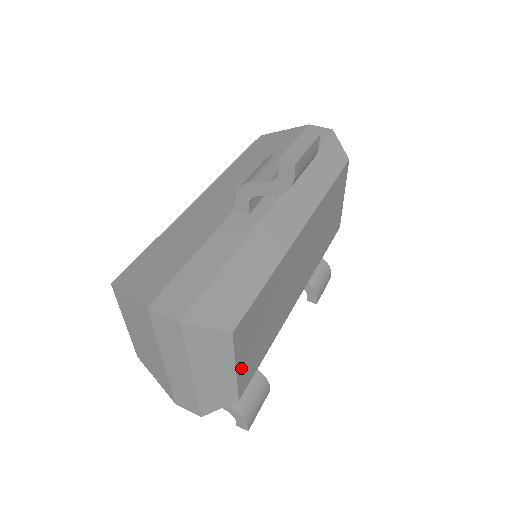
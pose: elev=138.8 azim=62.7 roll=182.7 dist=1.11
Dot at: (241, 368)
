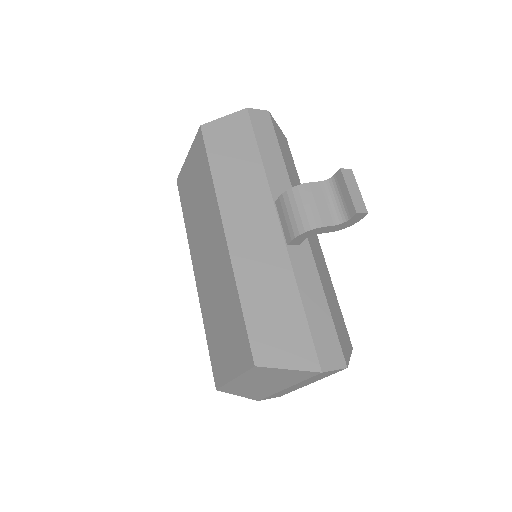
Dot at: occluded
